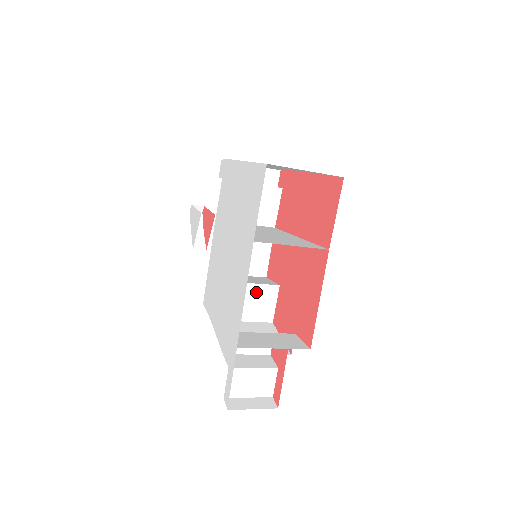
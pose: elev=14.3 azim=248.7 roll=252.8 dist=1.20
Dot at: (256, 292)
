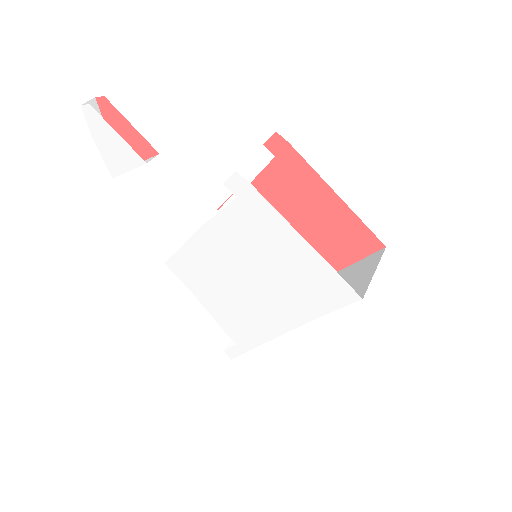
Dot at: occluded
